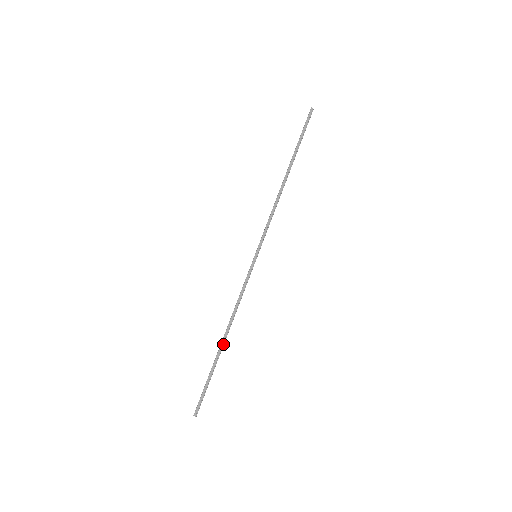
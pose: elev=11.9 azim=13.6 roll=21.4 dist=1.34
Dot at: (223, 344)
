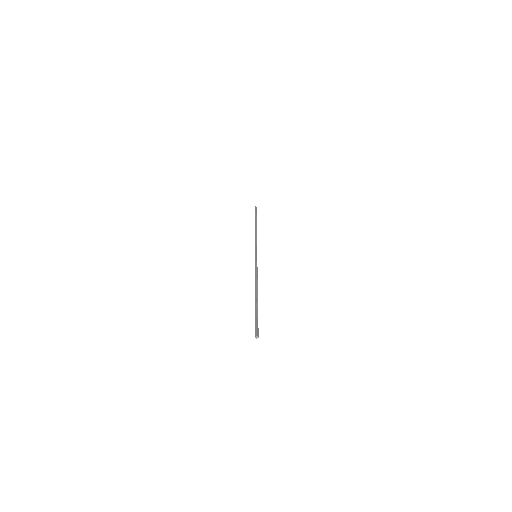
Dot at: (257, 296)
